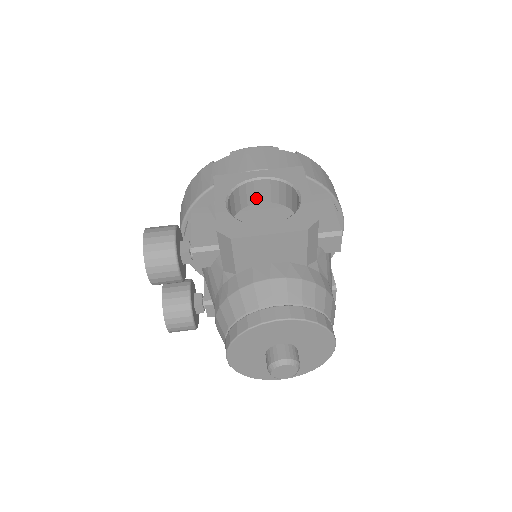
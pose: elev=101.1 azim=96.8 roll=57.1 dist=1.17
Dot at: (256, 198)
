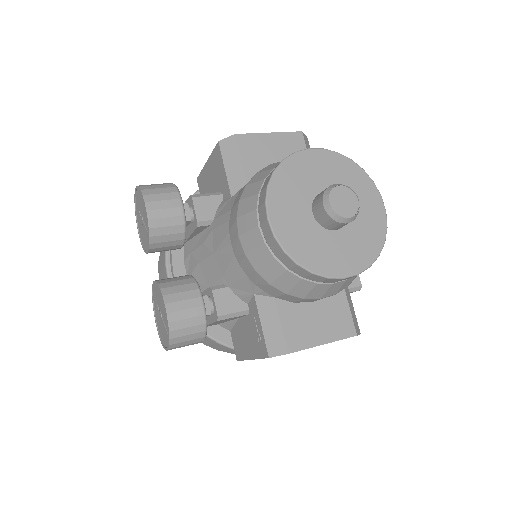
Dot at: occluded
